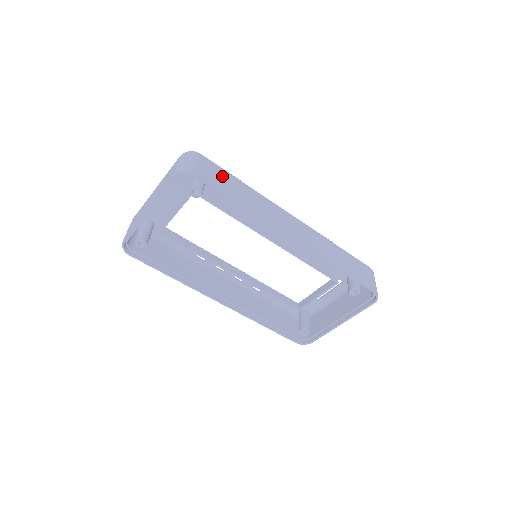
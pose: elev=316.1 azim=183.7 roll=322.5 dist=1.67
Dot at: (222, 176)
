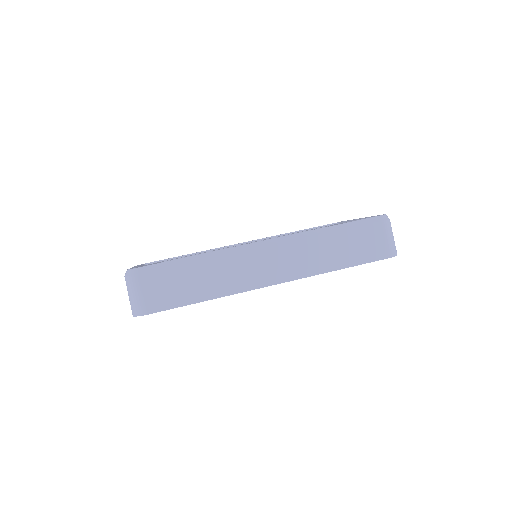
Dot at: (172, 281)
